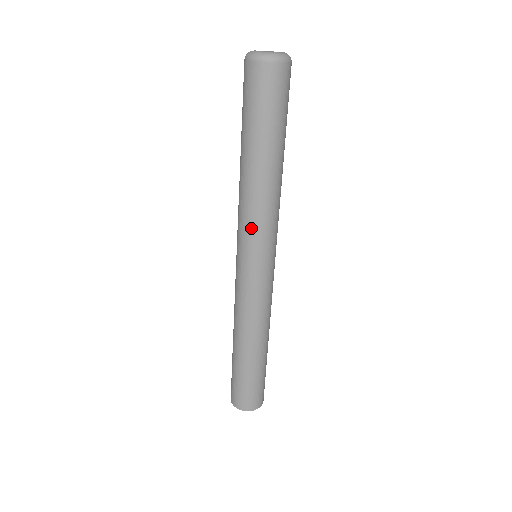
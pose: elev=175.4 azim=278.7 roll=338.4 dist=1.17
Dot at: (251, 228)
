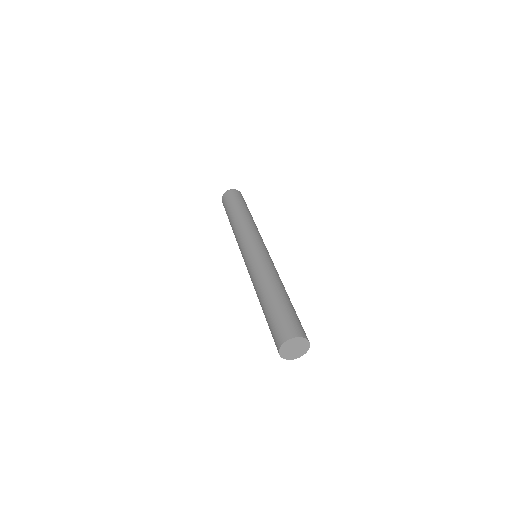
Dot at: (251, 232)
